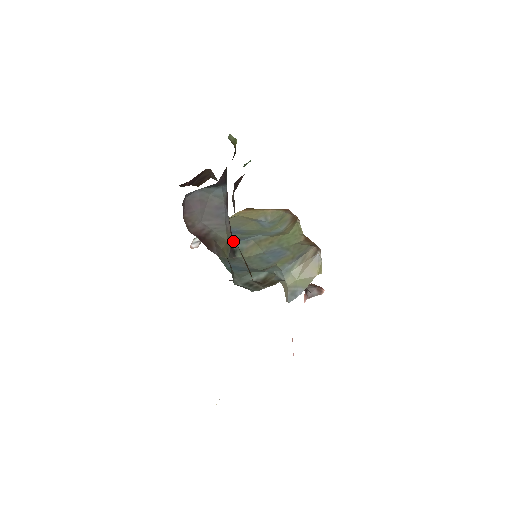
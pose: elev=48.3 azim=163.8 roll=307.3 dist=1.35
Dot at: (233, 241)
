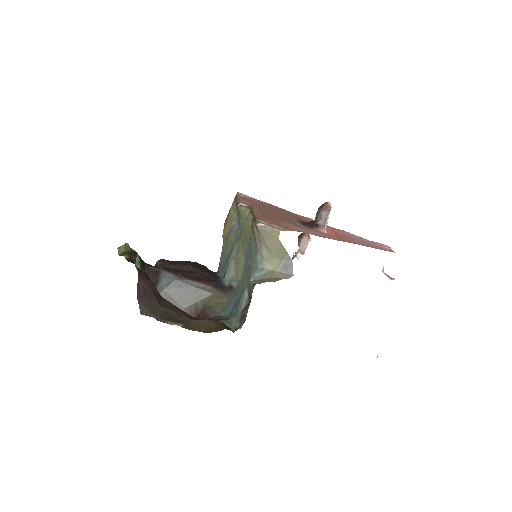
Dot at: (221, 282)
